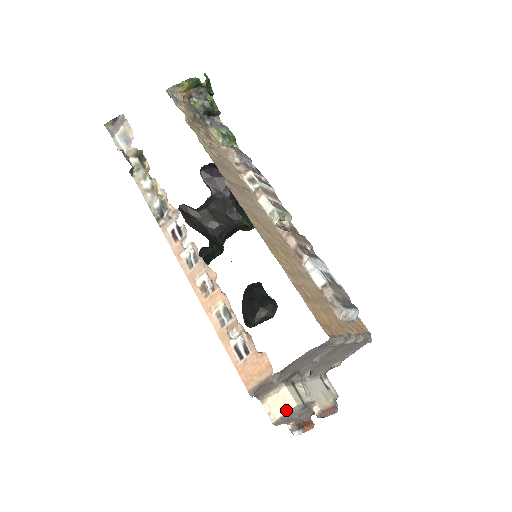
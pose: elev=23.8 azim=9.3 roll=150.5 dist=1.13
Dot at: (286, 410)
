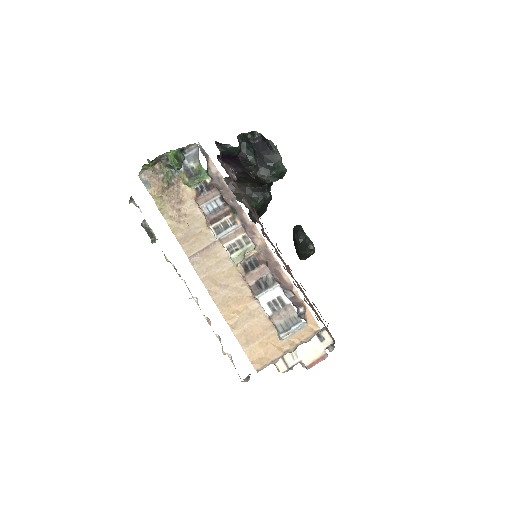
Dot at: (279, 371)
